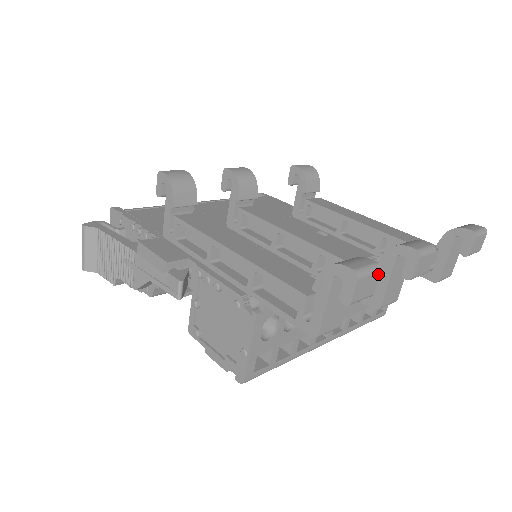
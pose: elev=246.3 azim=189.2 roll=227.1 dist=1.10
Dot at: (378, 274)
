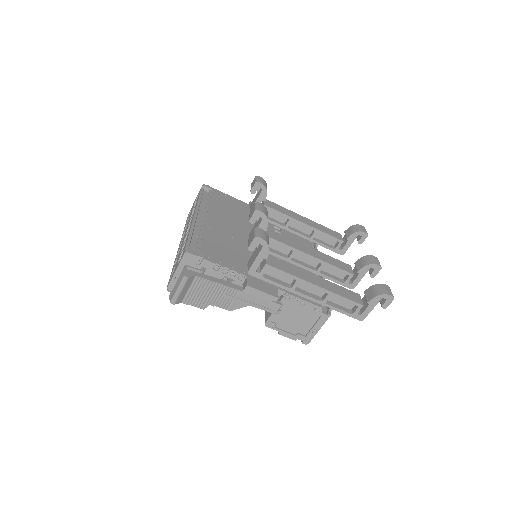
Dot at: occluded
